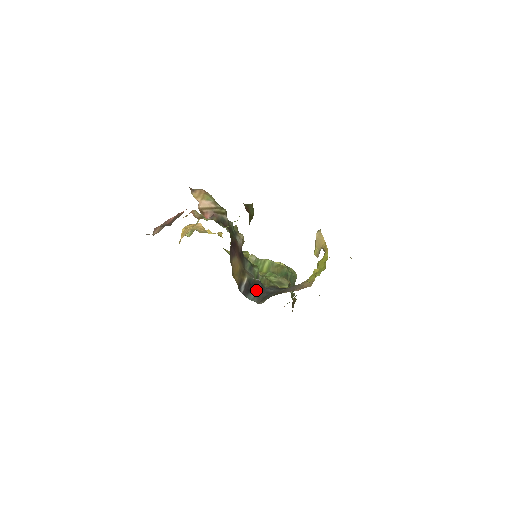
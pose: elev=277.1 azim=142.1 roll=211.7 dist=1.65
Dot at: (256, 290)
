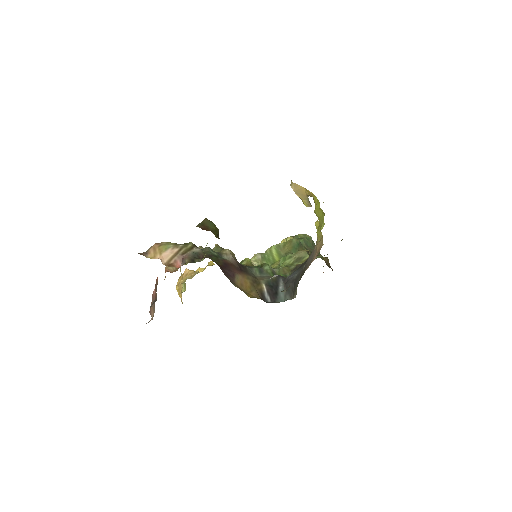
Dot at: (281, 287)
